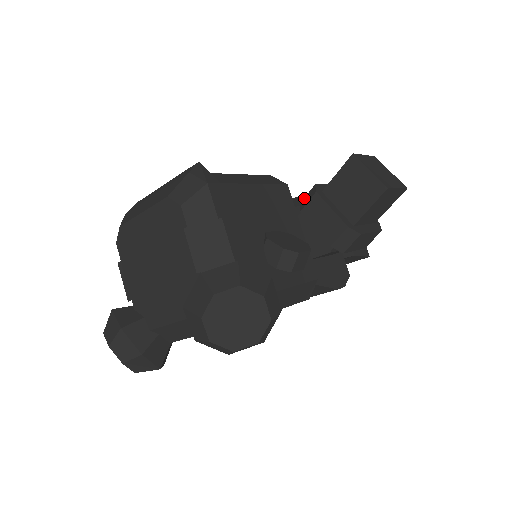
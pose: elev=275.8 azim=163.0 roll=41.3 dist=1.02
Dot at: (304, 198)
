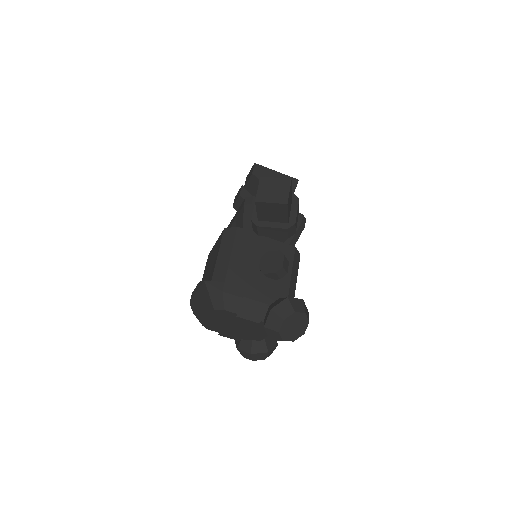
Dot at: (252, 227)
